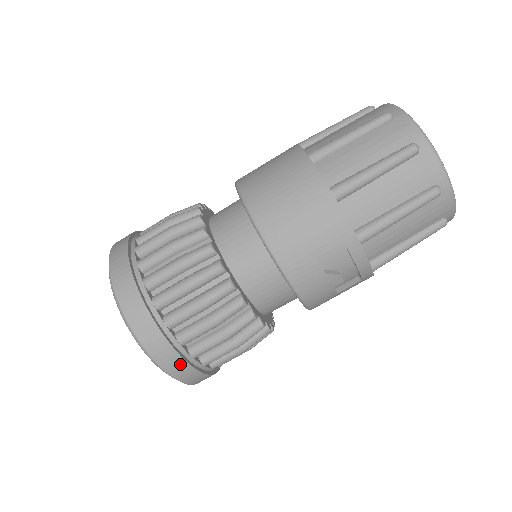
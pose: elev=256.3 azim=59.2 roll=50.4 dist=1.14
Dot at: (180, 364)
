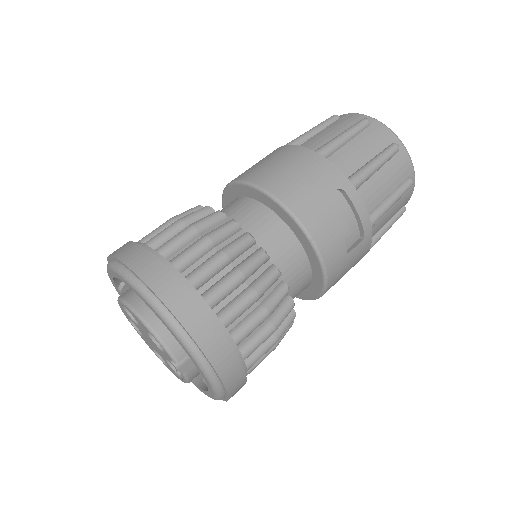
Dot at: (211, 330)
